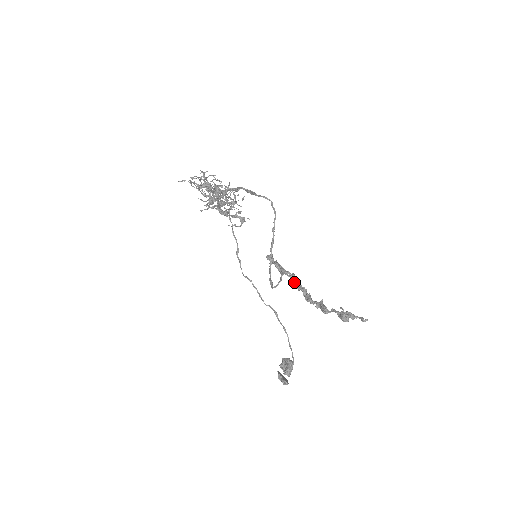
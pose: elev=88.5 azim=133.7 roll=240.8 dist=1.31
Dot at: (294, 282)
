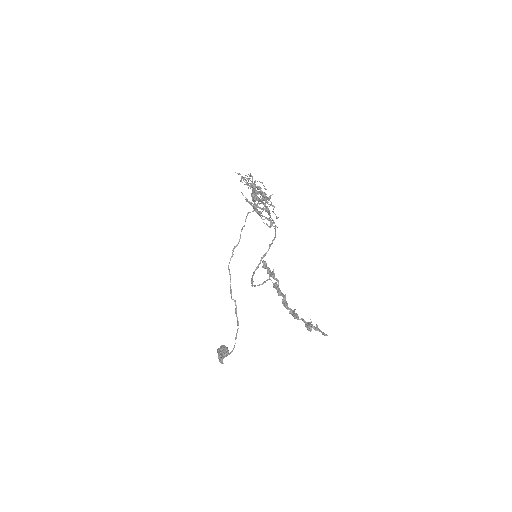
Dot at: (279, 288)
